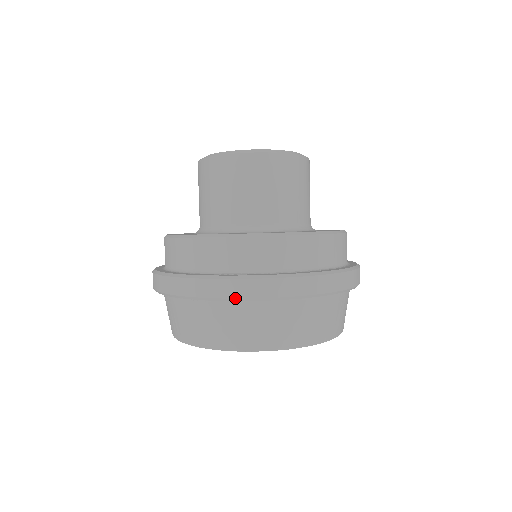
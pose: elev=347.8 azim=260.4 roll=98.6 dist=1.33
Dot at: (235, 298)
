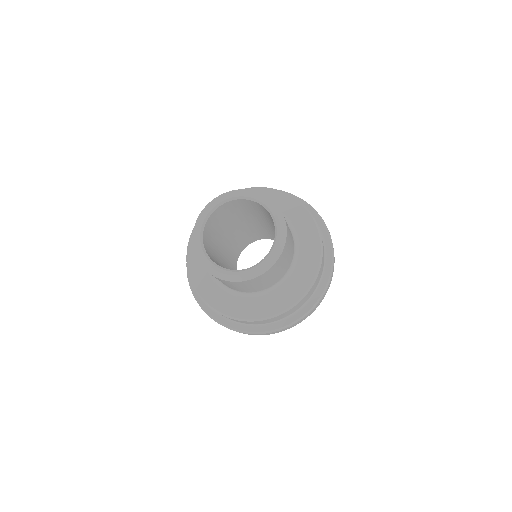
Dot at: occluded
